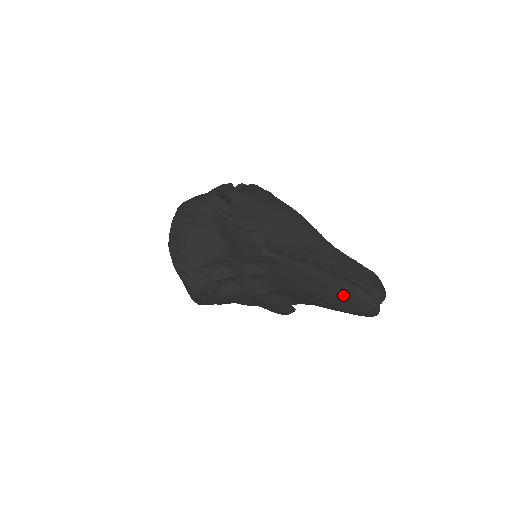
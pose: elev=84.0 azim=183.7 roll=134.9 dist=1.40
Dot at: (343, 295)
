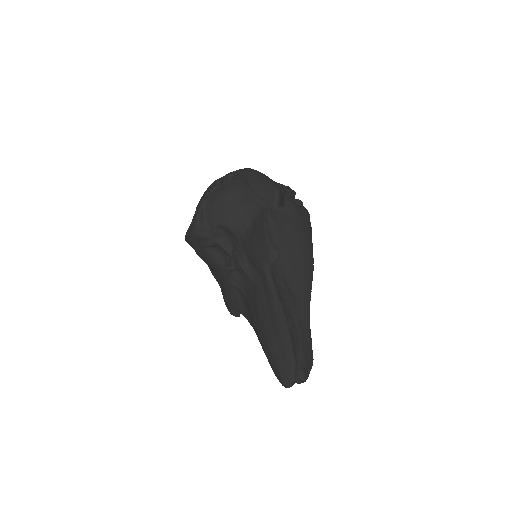
Dot at: (281, 352)
